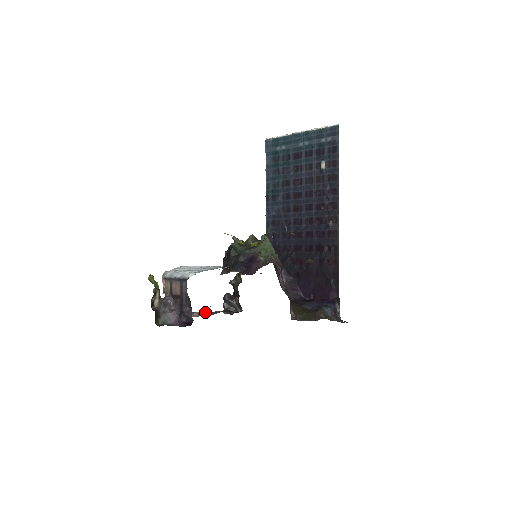
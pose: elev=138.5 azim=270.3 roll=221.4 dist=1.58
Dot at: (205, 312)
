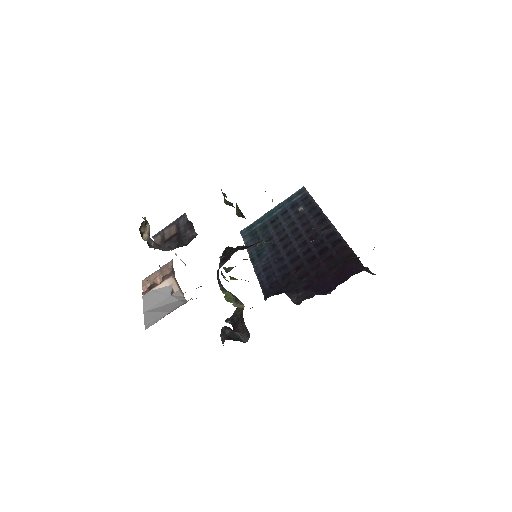
Dot at: occluded
